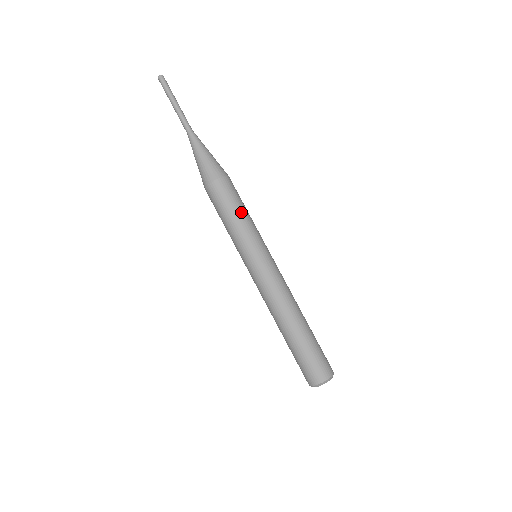
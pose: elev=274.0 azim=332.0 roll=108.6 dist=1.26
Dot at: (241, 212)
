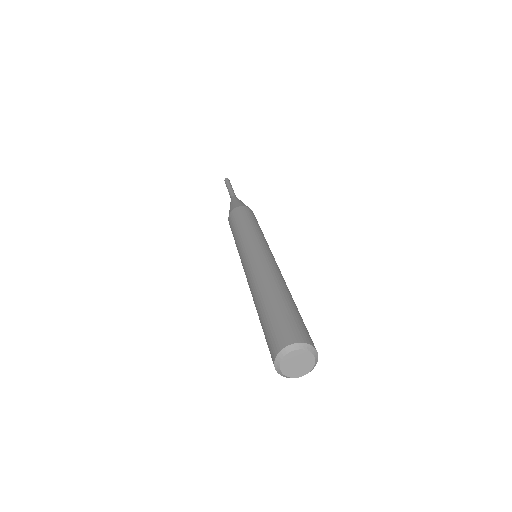
Dot at: (251, 222)
